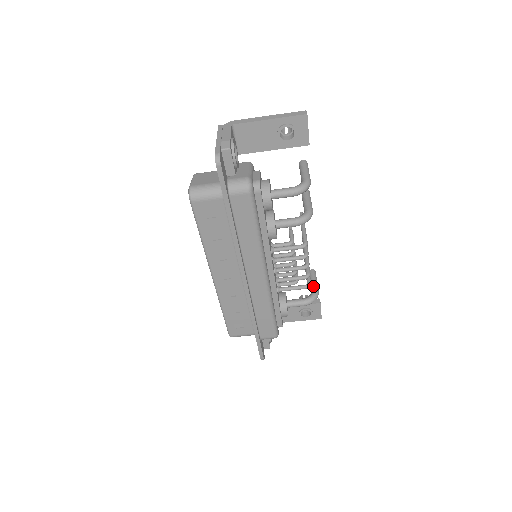
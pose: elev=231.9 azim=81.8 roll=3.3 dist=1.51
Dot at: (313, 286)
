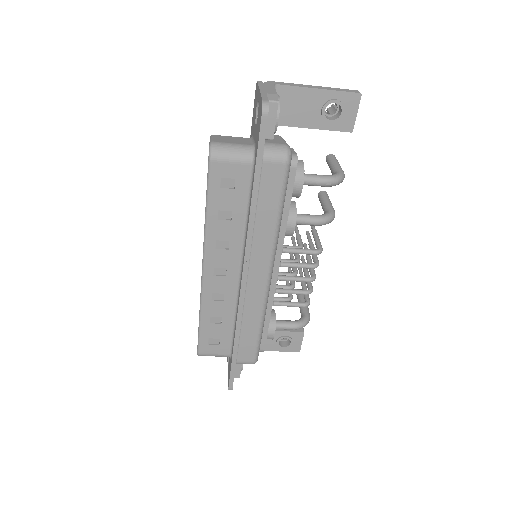
Dot at: (304, 309)
